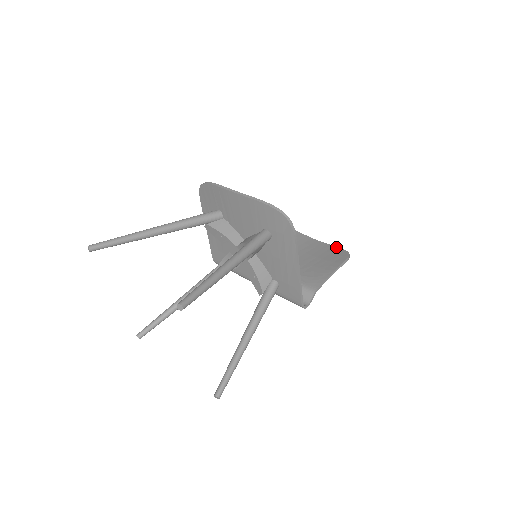
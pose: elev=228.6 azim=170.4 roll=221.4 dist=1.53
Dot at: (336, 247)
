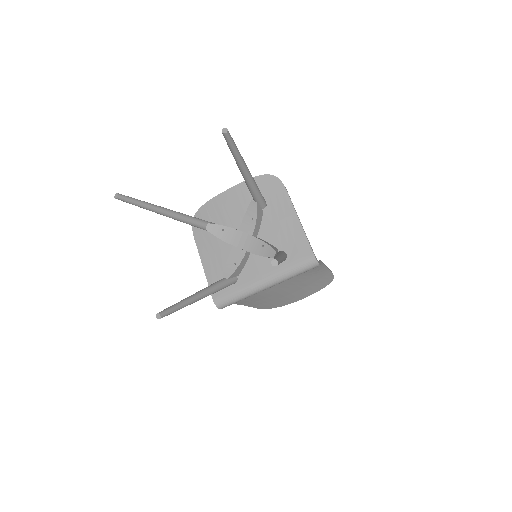
Dot at: (319, 288)
